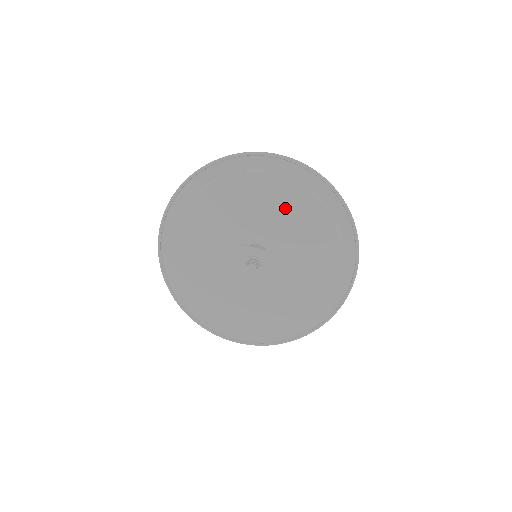
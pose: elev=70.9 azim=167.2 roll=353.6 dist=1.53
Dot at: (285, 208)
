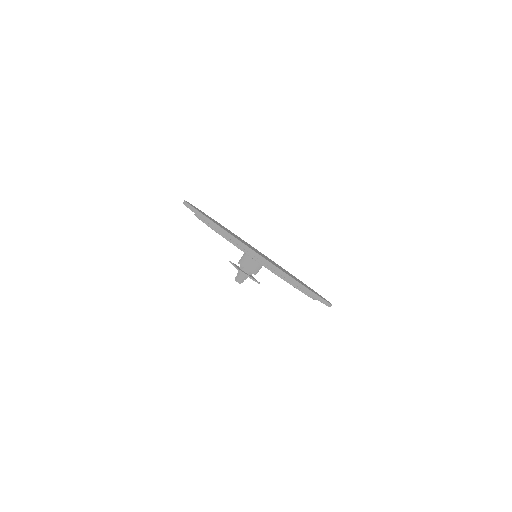
Dot at: occluded
